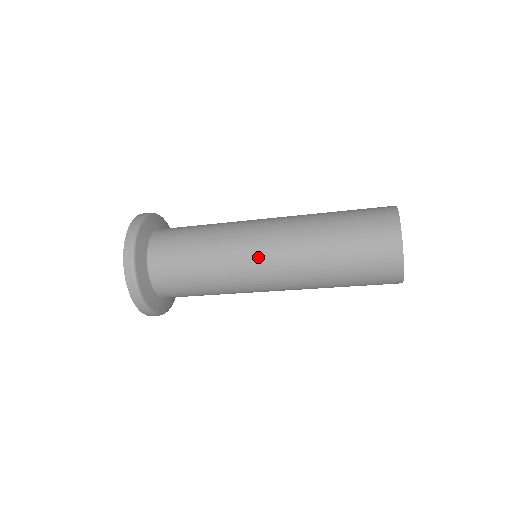
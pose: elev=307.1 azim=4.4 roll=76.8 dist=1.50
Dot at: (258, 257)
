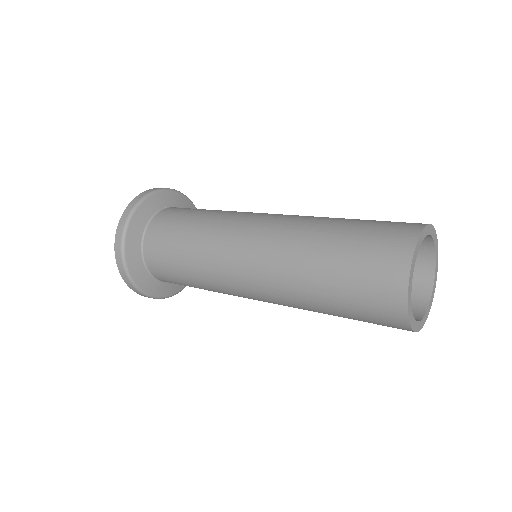
Dot at: (240, 270)
